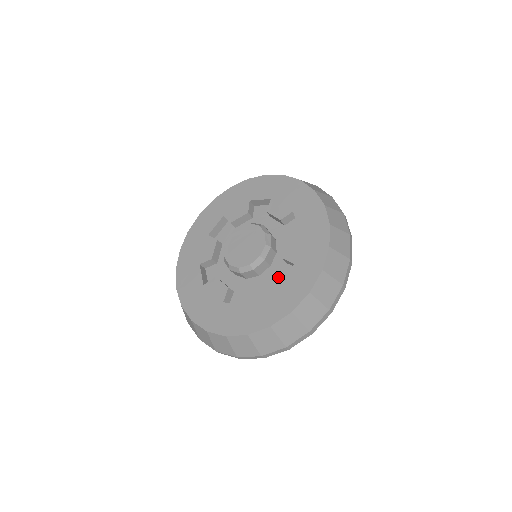
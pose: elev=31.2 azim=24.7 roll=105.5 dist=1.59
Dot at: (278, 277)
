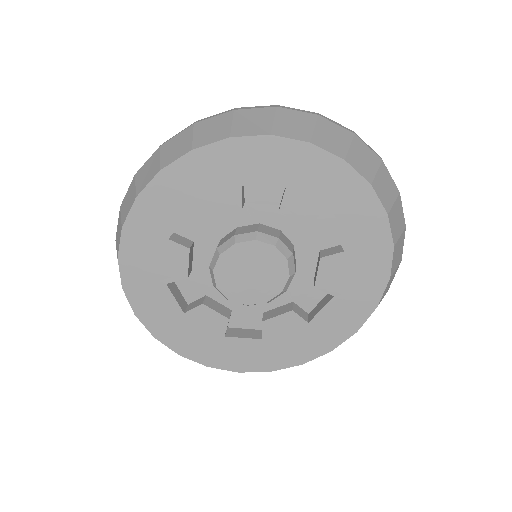
Dot at: (241, 314)
